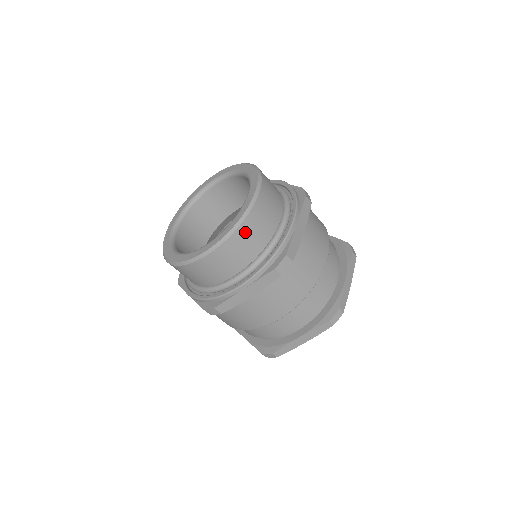
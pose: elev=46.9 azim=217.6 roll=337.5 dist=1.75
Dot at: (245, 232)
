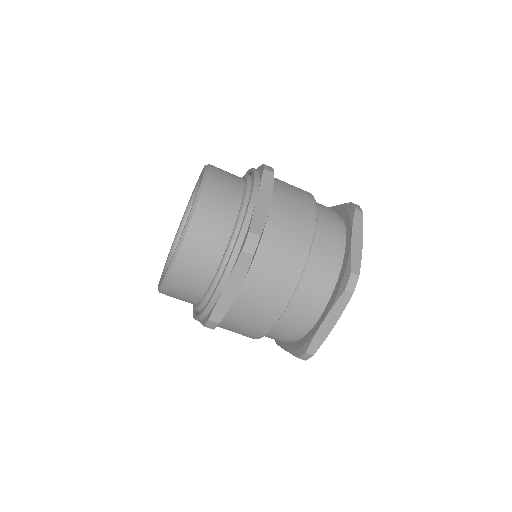
Dot at: (218, 171)
